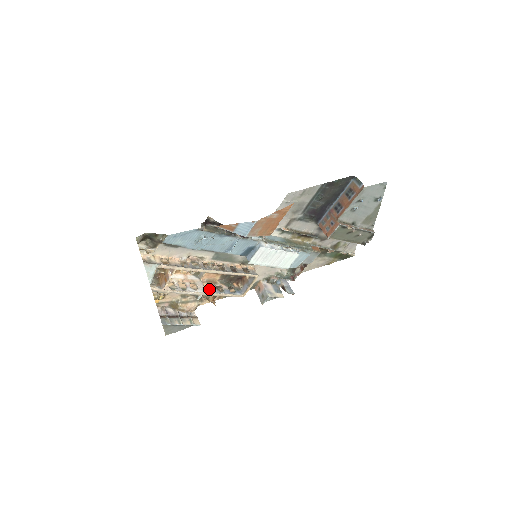
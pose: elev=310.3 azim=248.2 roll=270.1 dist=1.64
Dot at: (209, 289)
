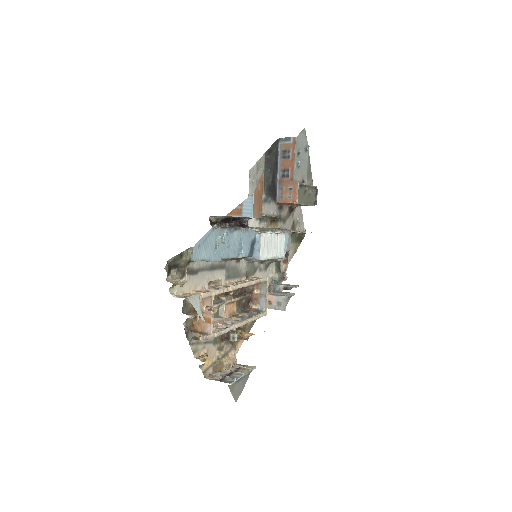
Dot at: occluded
